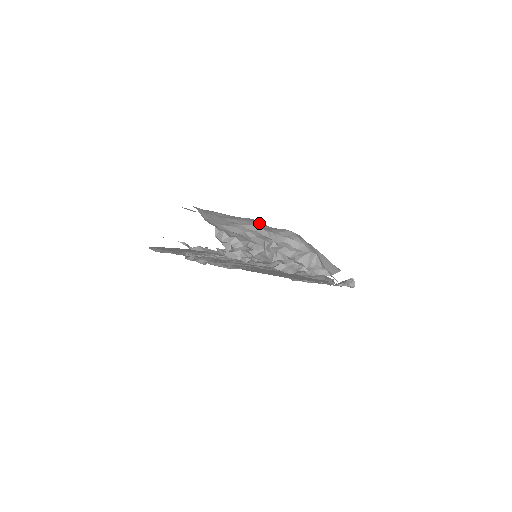
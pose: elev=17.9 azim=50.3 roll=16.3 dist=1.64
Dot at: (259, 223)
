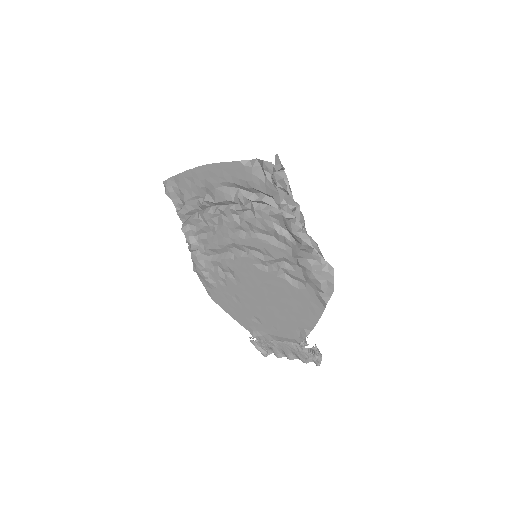
Dot at: occluded
